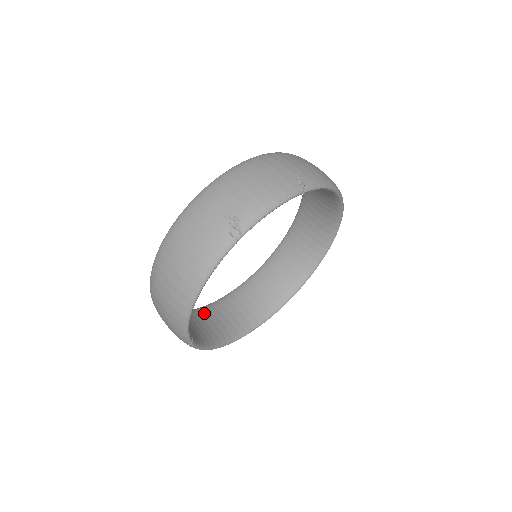
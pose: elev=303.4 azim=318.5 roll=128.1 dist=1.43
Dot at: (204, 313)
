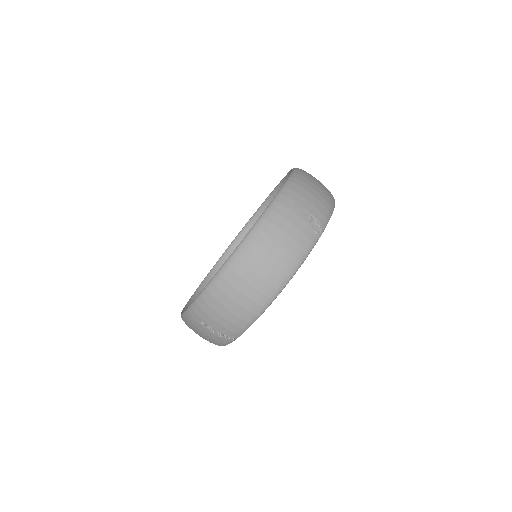
Dot at: occluded
